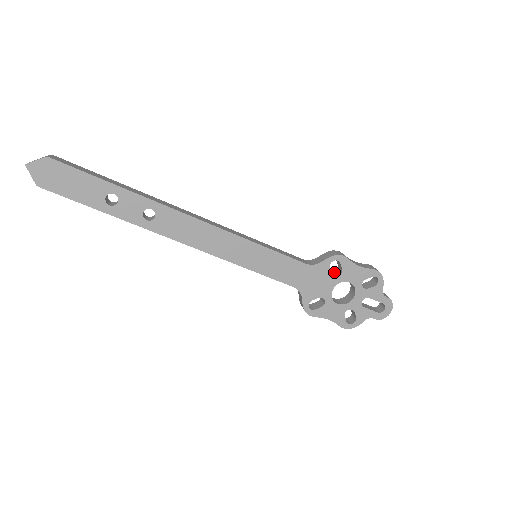
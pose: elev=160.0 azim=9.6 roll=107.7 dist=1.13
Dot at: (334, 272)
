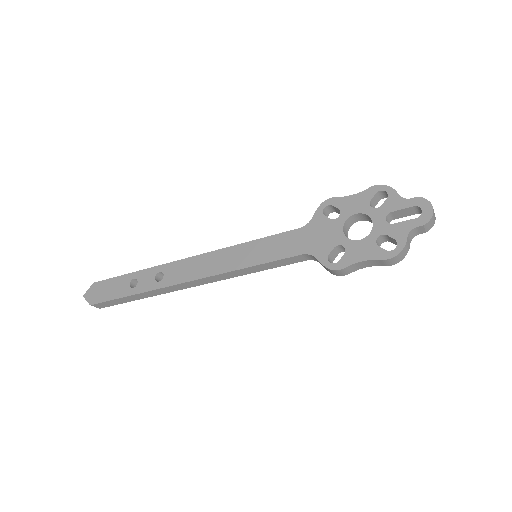
Dot at: occluded
